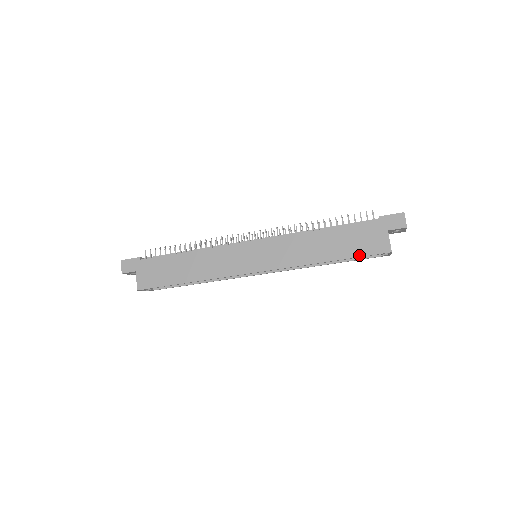
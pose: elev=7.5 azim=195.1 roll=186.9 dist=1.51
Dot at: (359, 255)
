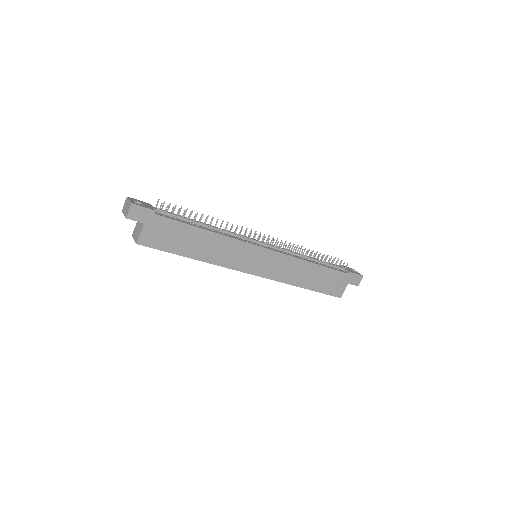
Dot at: (324, 292)
